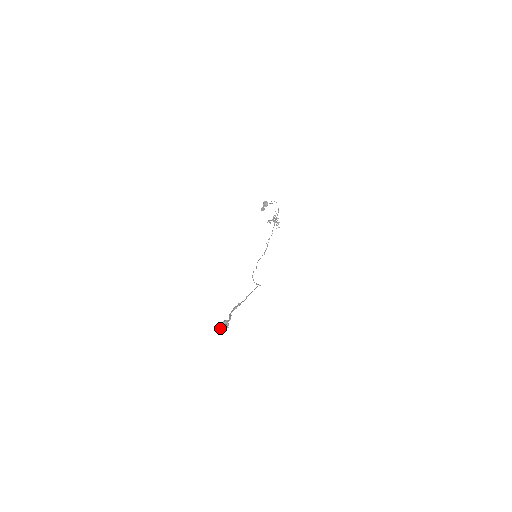
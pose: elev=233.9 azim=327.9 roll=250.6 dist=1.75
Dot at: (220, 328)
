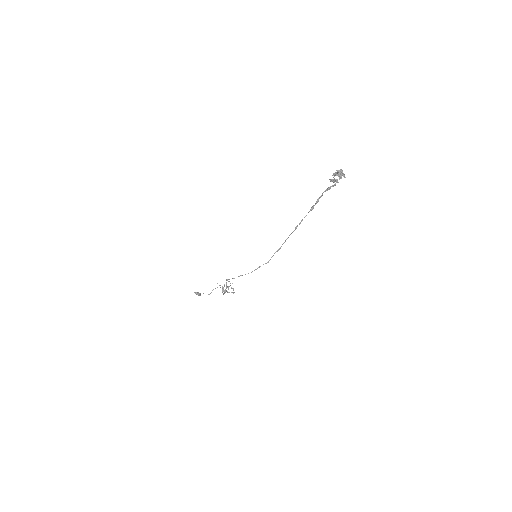
Dot at: (341, 171)
